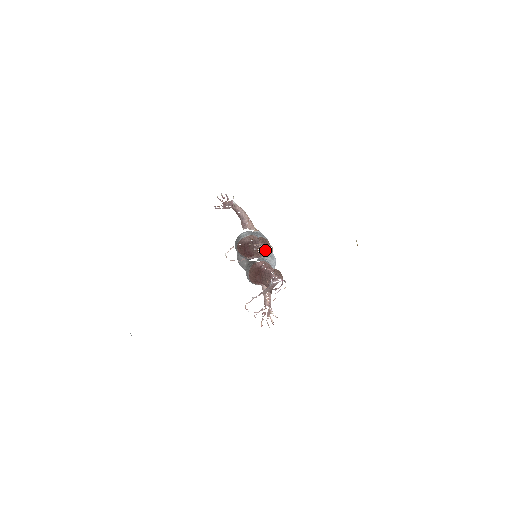
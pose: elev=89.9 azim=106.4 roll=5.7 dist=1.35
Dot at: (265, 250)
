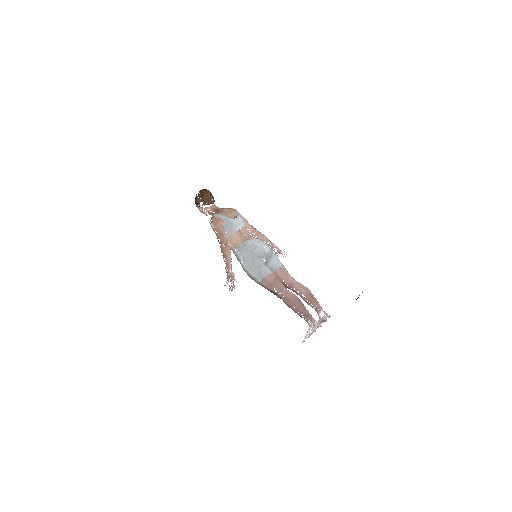
Dot at: (265, 259)
